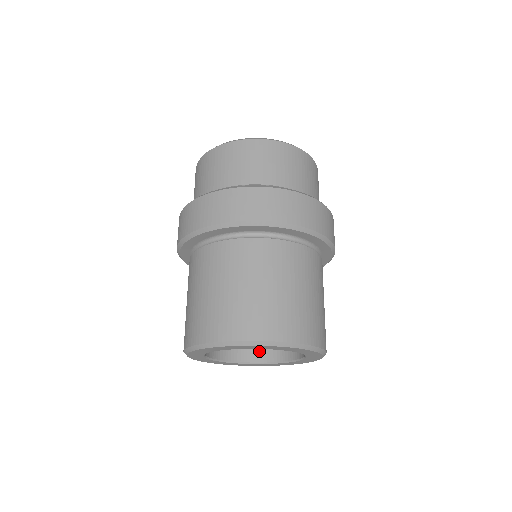
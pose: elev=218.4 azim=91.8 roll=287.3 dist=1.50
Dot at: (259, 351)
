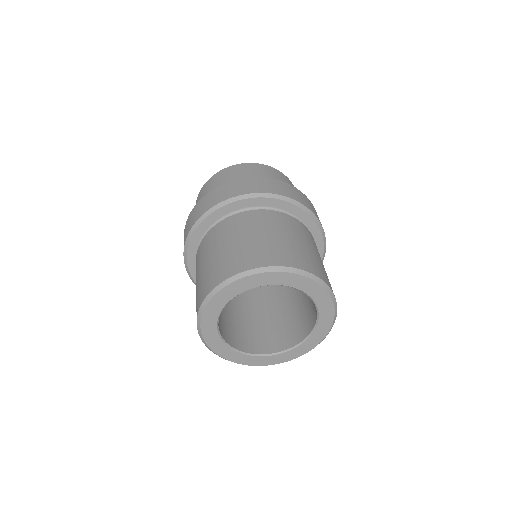
Dot at: (232, 338)
